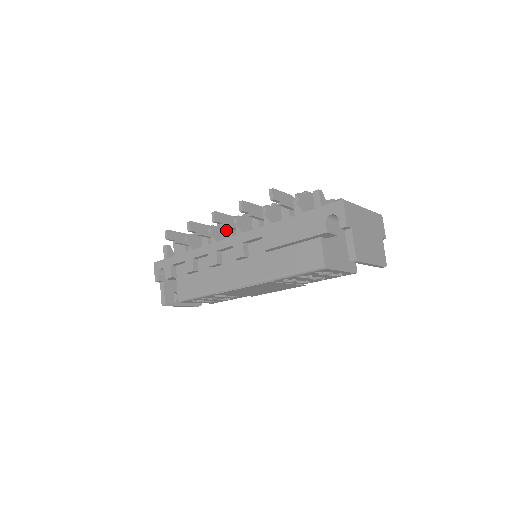
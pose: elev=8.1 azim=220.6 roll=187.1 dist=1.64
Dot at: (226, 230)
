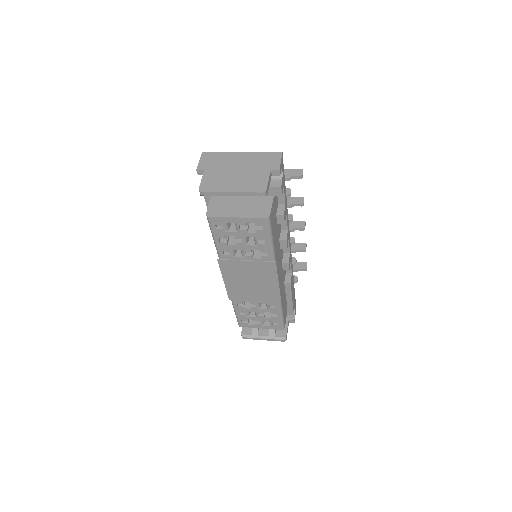
Dot at: occluded
